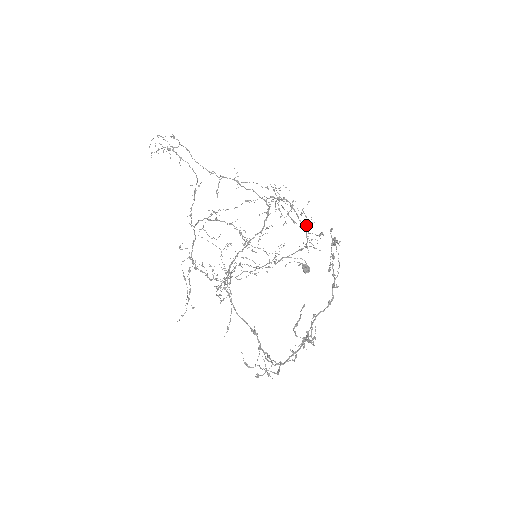
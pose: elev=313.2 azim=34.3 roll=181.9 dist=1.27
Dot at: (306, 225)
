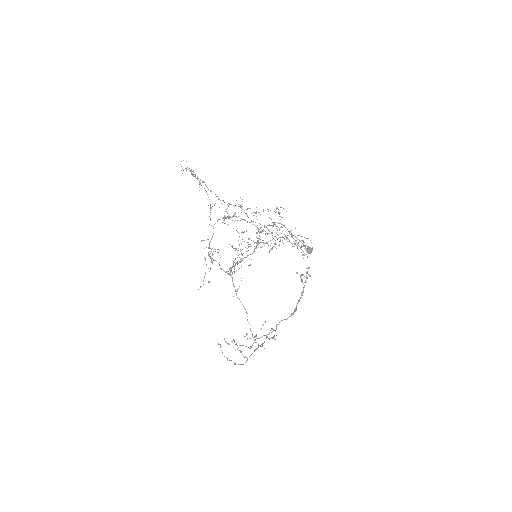
Dot at: (294, 244)
